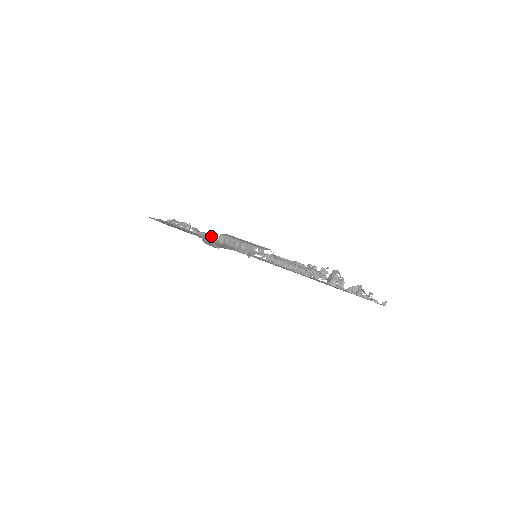
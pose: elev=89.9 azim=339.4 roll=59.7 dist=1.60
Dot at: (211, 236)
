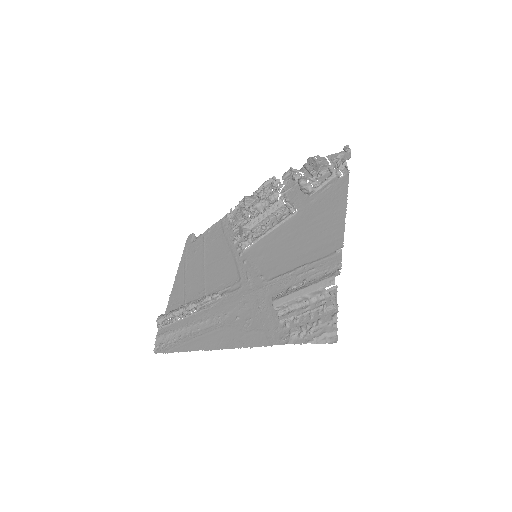
Dot at: (218, 296)
